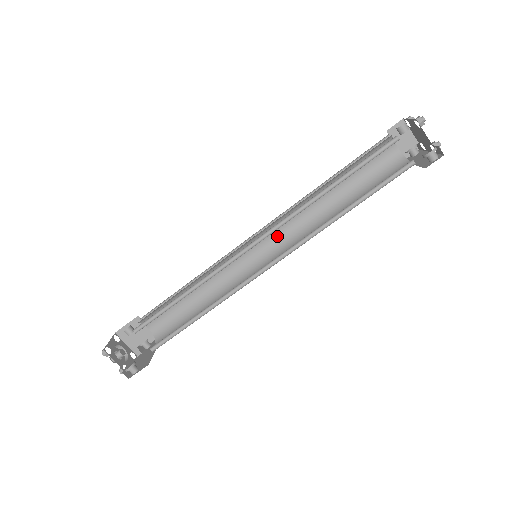
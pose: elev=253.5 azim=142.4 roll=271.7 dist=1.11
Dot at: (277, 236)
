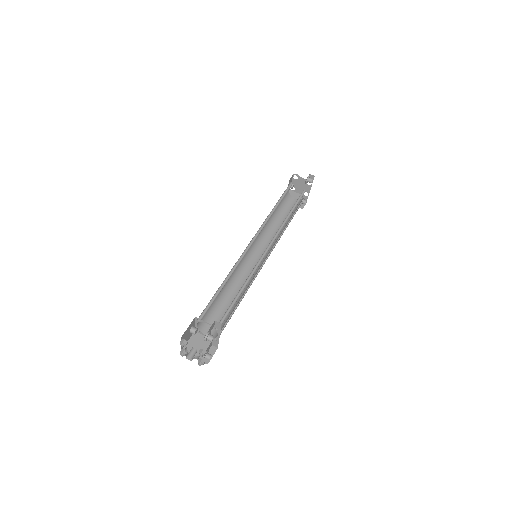
Dot at: (262, 251)
